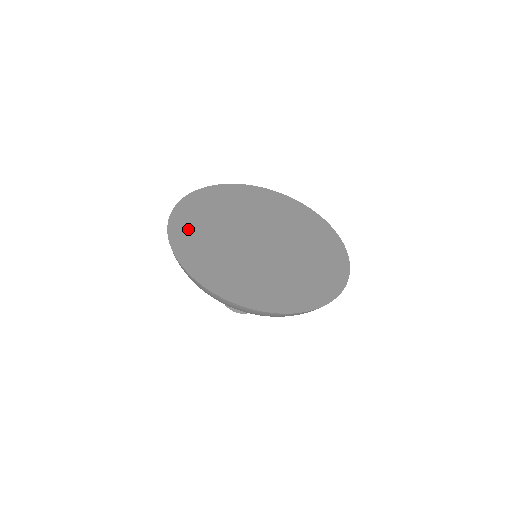
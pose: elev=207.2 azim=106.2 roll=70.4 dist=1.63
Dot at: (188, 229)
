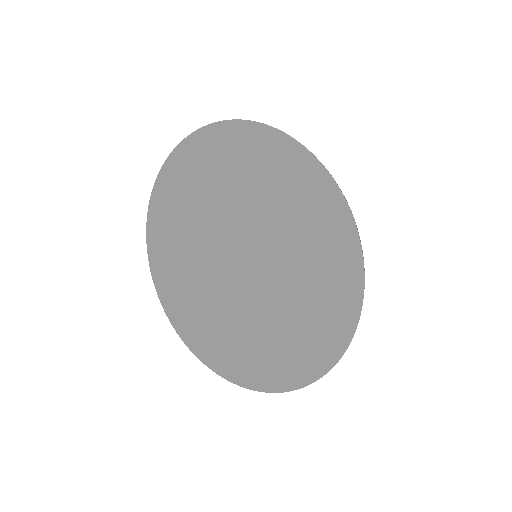
Dot at: (169, 282)
